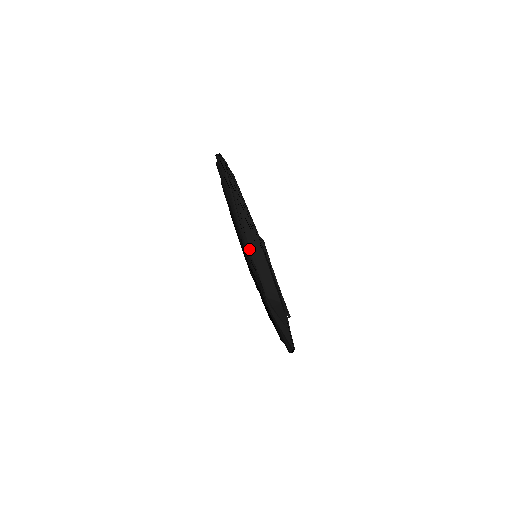
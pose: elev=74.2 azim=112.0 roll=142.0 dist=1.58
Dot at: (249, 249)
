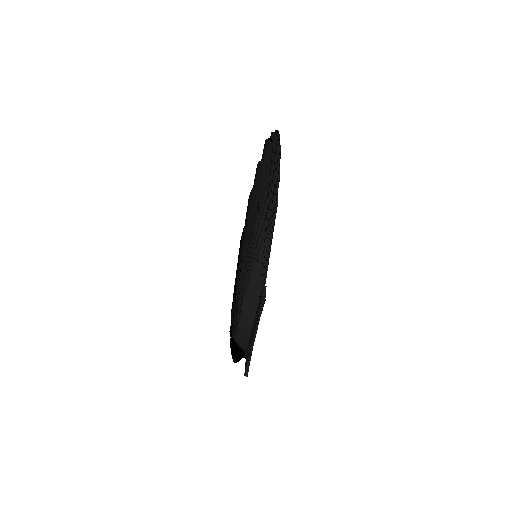
Dot at: (247, 284)
